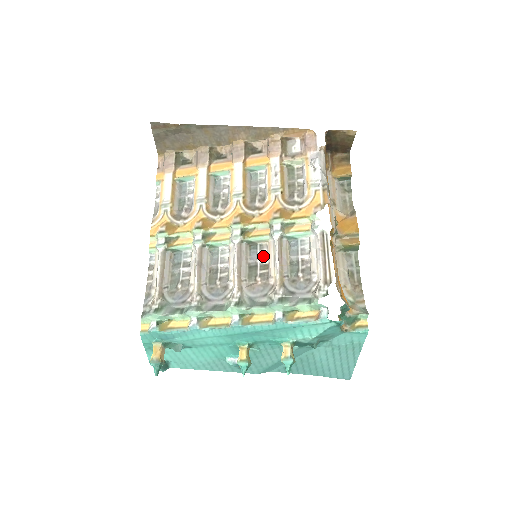
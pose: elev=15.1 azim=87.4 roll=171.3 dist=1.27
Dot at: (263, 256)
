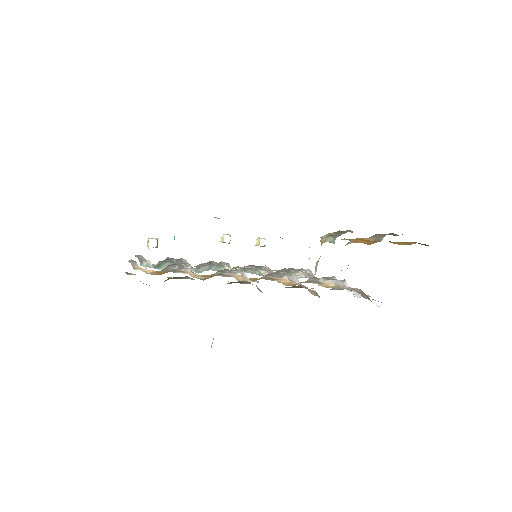
Dot at: occluded
